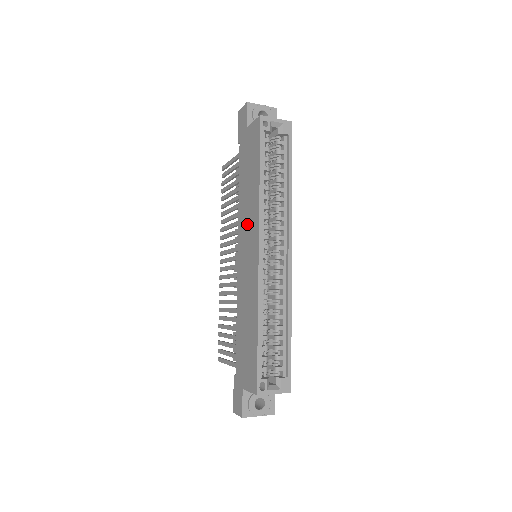
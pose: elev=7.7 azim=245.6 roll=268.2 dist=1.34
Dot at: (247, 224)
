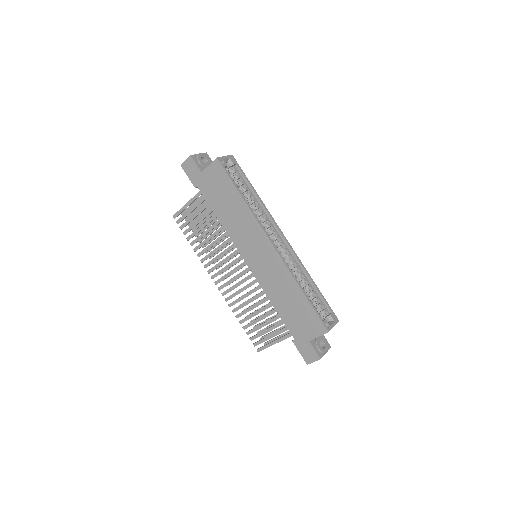
Dot at: (245, 235)
